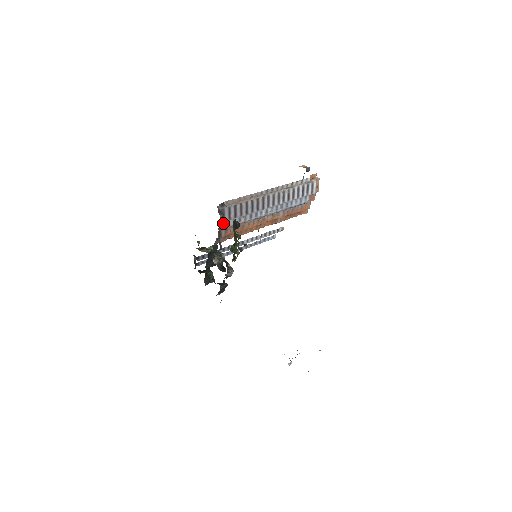
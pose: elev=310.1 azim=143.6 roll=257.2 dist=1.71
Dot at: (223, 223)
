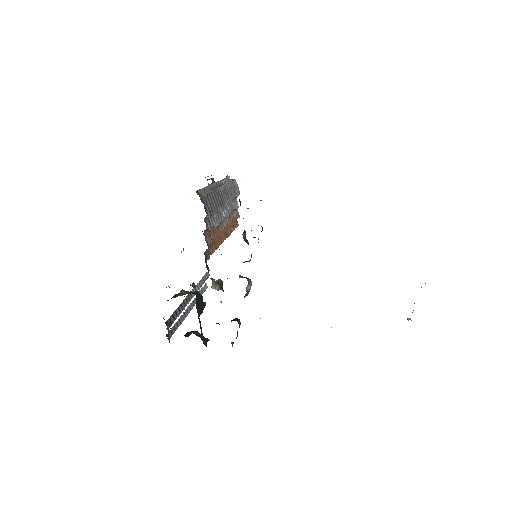
Dot at: (206, 222)
